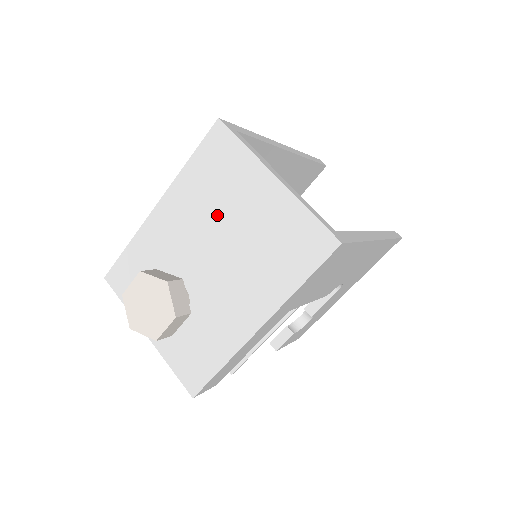
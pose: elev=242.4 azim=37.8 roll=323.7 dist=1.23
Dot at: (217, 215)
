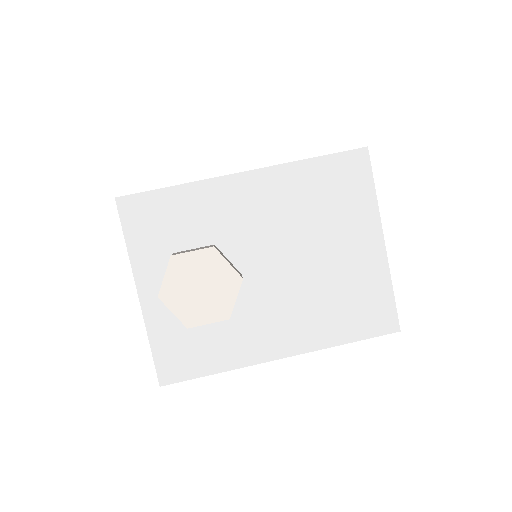
Dot at: (307, 232)
